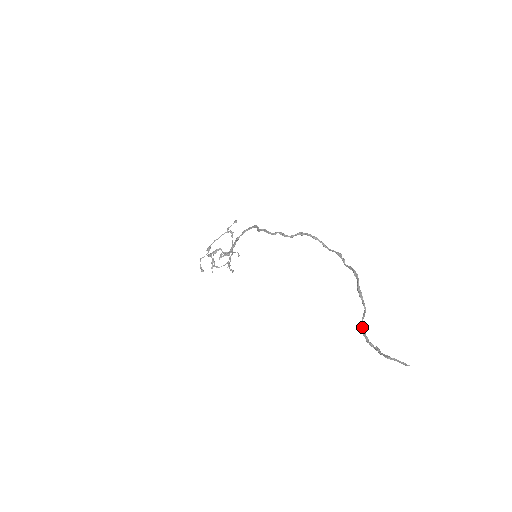
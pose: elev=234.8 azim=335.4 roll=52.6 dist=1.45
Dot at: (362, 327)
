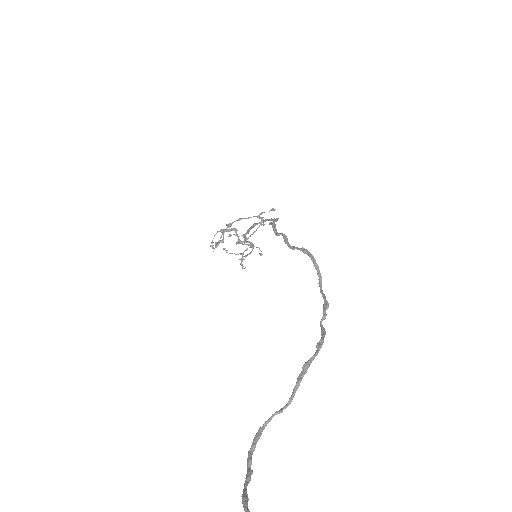
Dot at: (263, 425)
